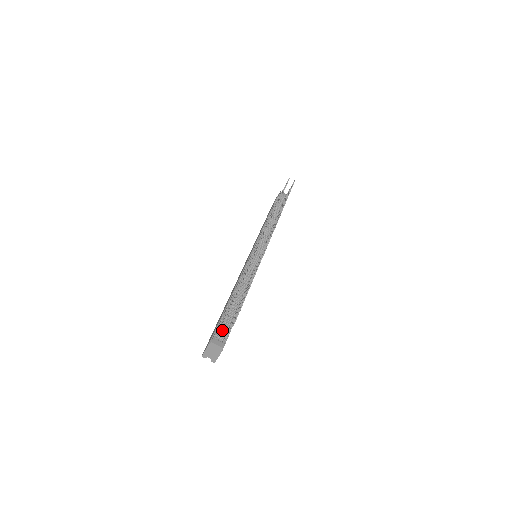
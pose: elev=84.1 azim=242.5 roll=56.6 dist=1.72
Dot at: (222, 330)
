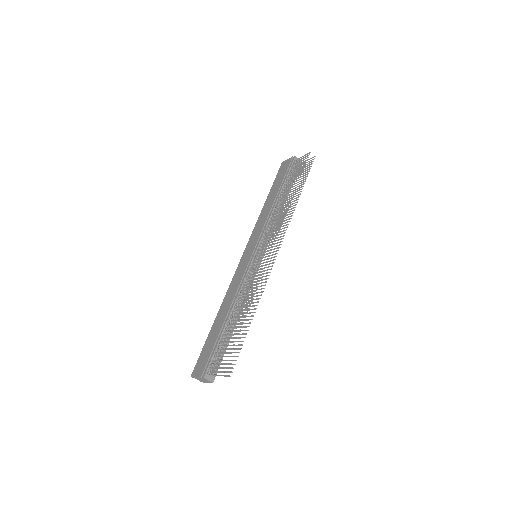
Dot at: (214, 361)
